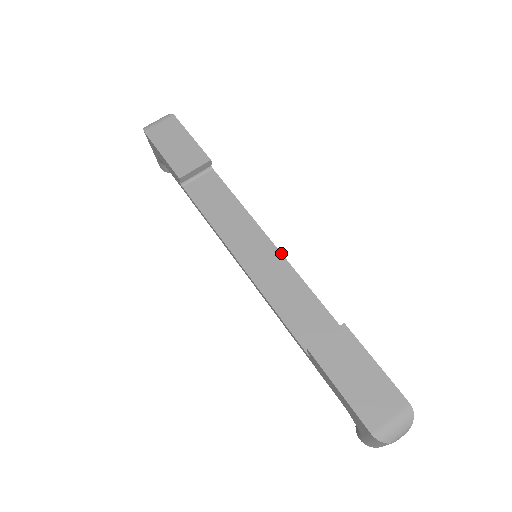
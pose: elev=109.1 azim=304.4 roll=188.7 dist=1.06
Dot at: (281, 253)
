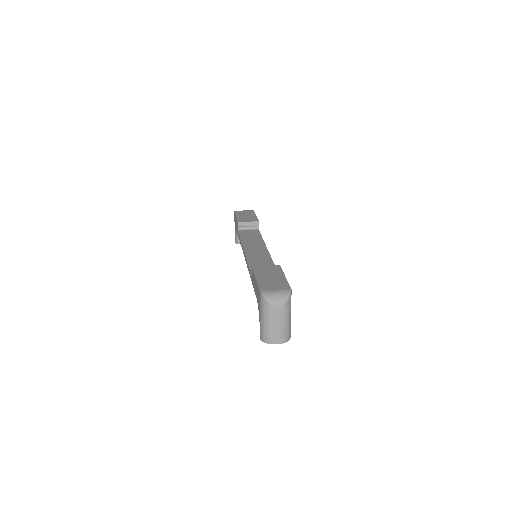
Dot at: (269, 253)
